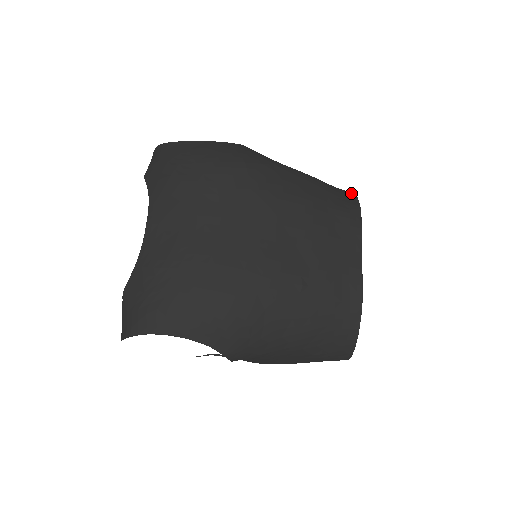
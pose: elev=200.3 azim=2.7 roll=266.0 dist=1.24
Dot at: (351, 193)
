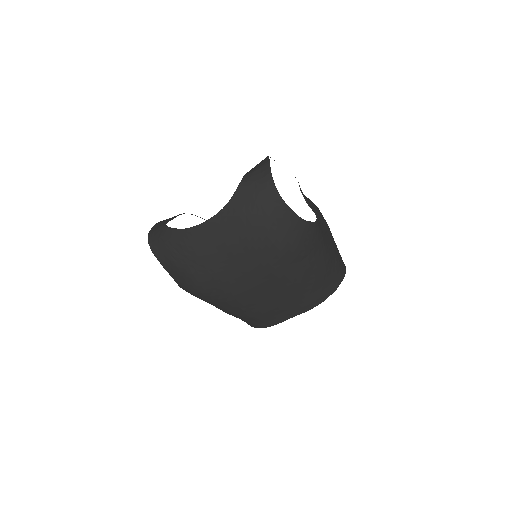
Dot at: (336, 285)
